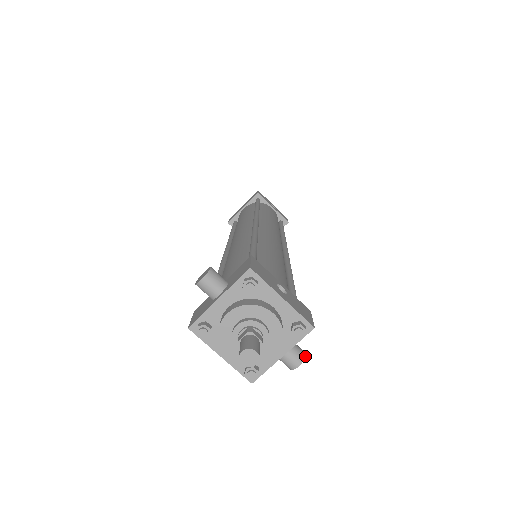
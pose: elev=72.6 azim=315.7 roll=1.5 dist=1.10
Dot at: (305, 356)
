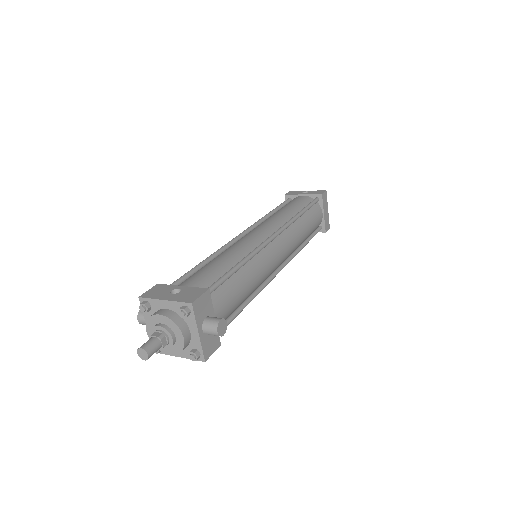
Dot at: (219, 322)
